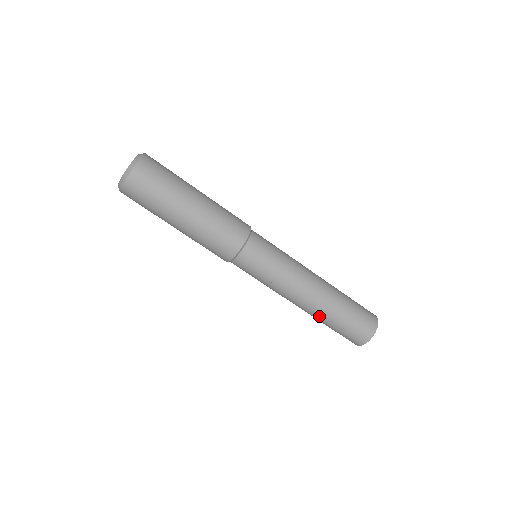
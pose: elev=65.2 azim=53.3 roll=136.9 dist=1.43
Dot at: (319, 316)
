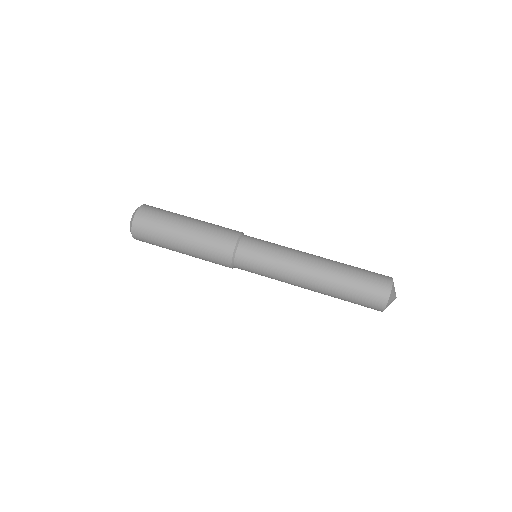
Dot at: (329, 291)
